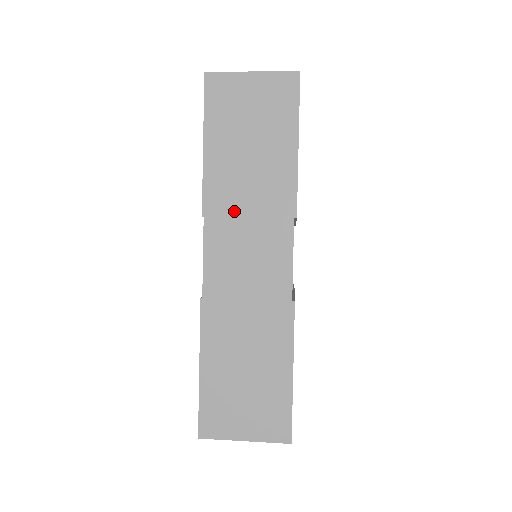
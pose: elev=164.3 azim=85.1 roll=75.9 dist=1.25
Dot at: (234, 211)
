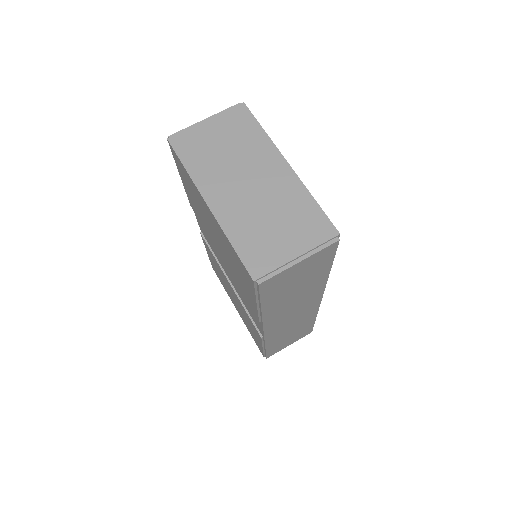
Dot at: (284, 311)
